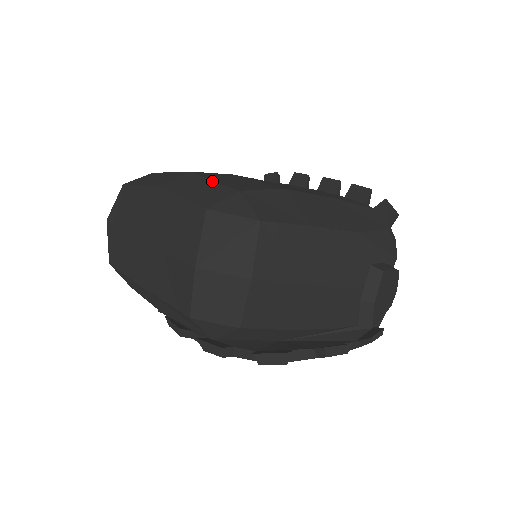
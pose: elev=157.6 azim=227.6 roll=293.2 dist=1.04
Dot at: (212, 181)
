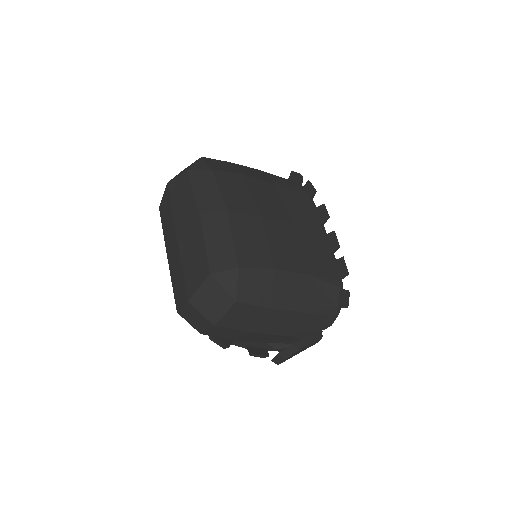
Dot at: (232, 239)
